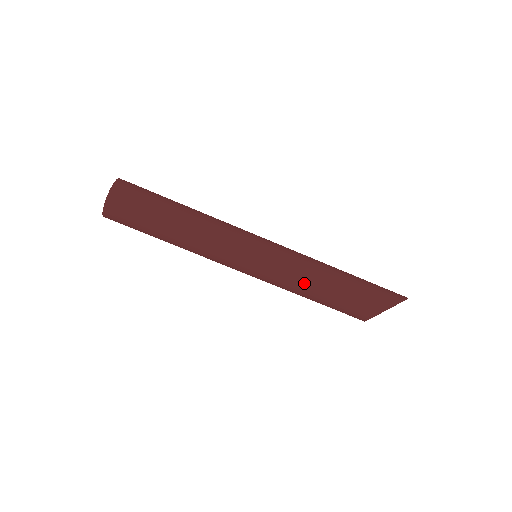
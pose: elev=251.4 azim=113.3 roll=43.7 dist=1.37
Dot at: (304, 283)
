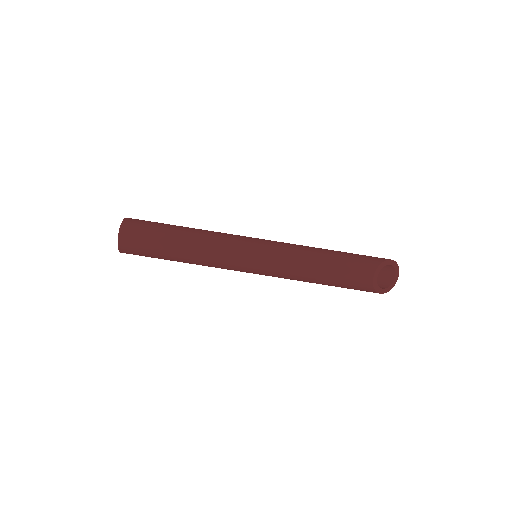
Dot at: (304, 254)
